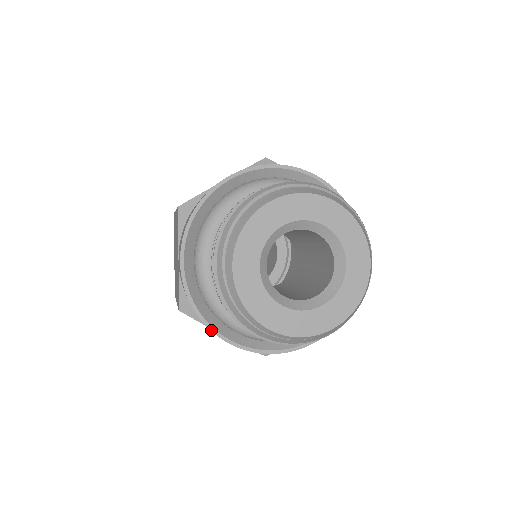
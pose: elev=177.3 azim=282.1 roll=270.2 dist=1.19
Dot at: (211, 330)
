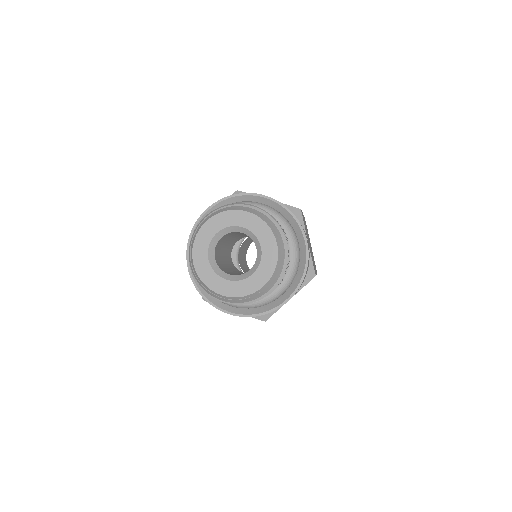
Dot at: occluded
